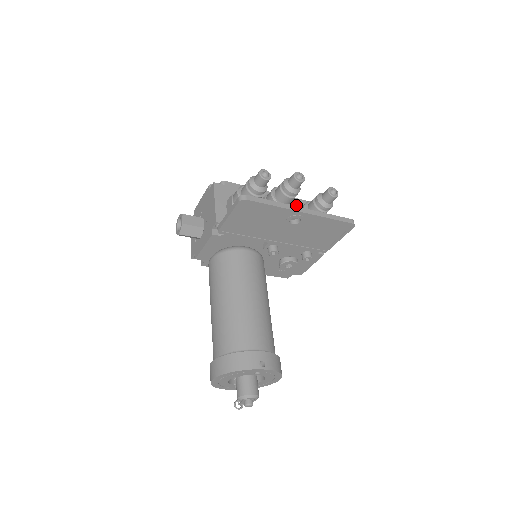
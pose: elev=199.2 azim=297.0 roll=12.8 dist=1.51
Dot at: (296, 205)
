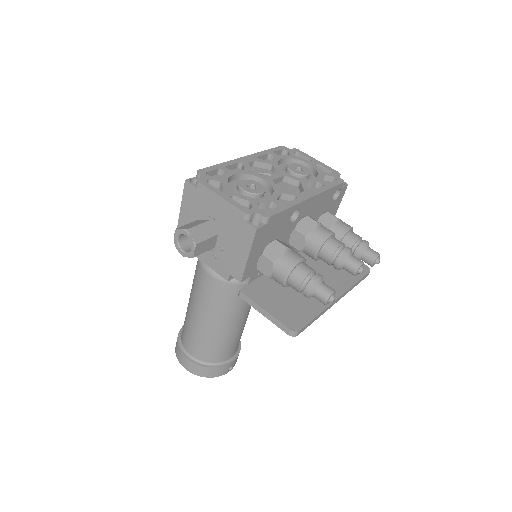
Dot at: (327, 198)
